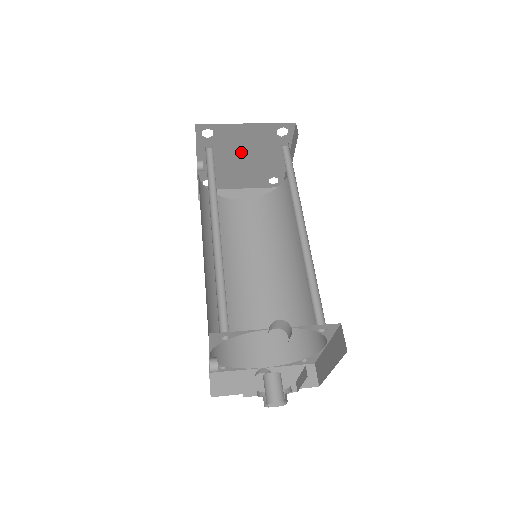
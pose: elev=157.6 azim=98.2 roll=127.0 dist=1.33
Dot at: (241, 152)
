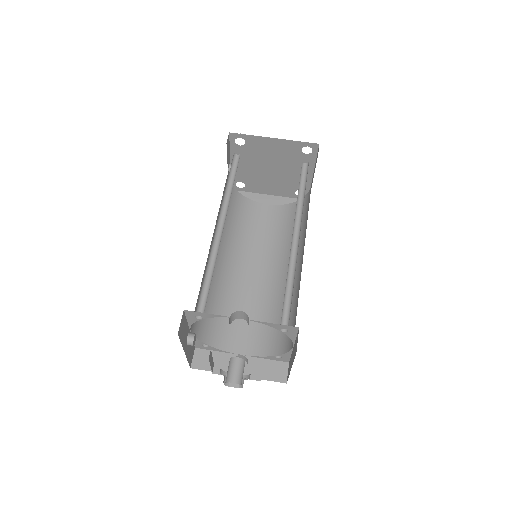
Dot at: (270, 162)
